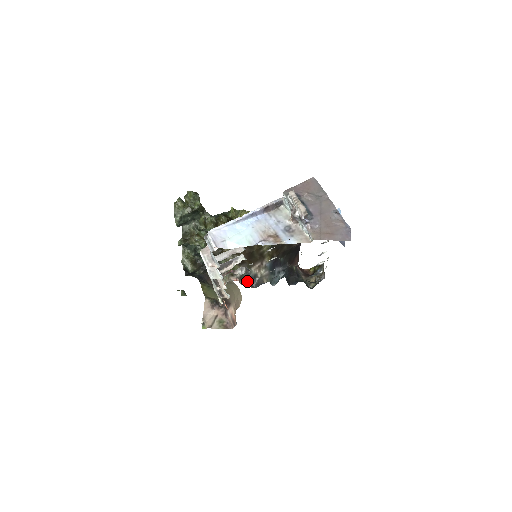
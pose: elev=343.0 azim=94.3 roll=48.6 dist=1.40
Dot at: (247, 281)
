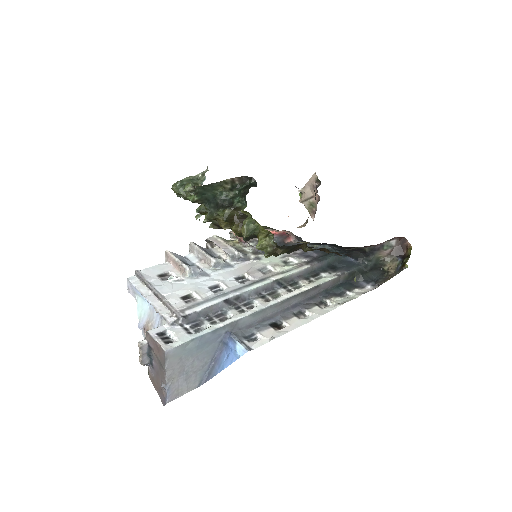
Dot at: (292, 233)
